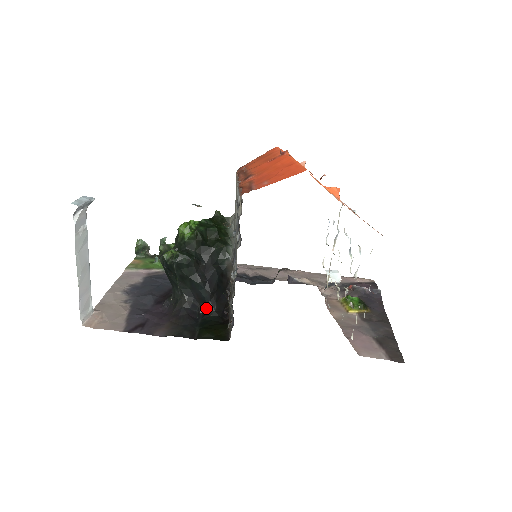
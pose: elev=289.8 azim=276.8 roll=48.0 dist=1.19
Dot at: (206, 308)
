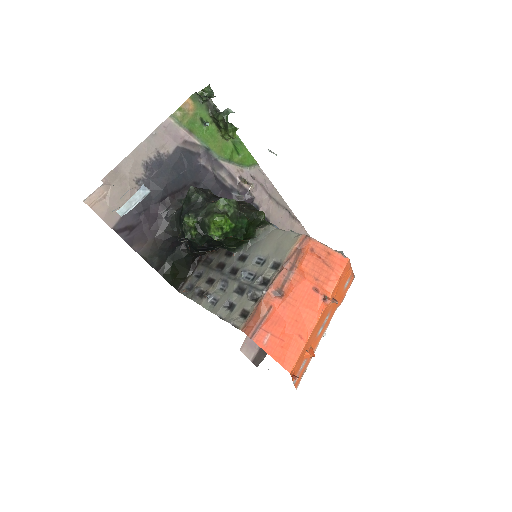
Dot at: (189, 247)
